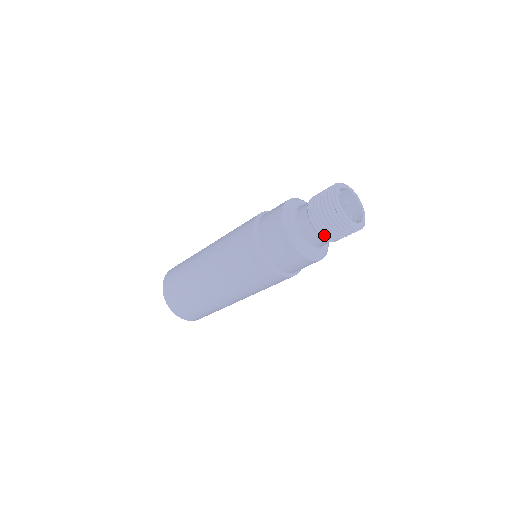
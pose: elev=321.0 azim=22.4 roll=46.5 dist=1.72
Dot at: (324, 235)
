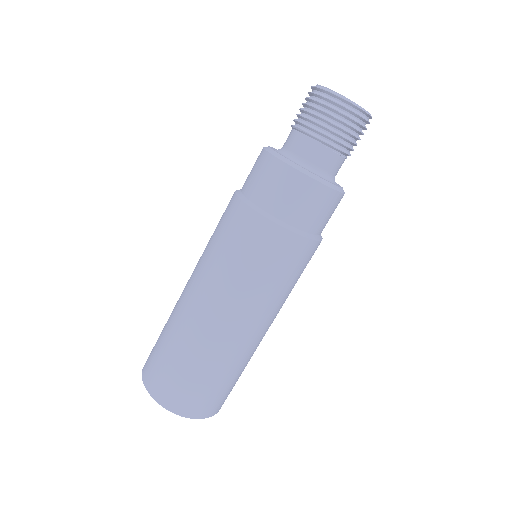
Dot at: (309, 131)
